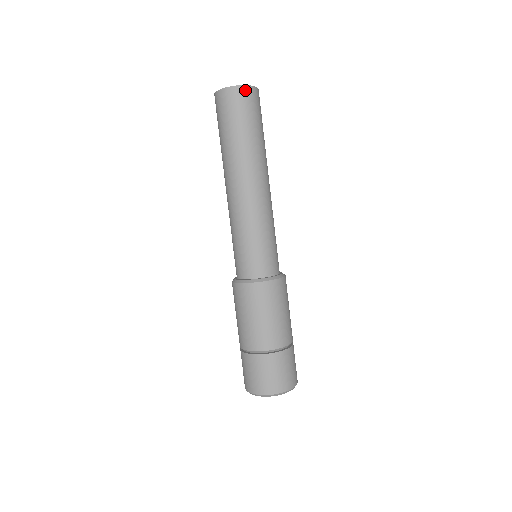
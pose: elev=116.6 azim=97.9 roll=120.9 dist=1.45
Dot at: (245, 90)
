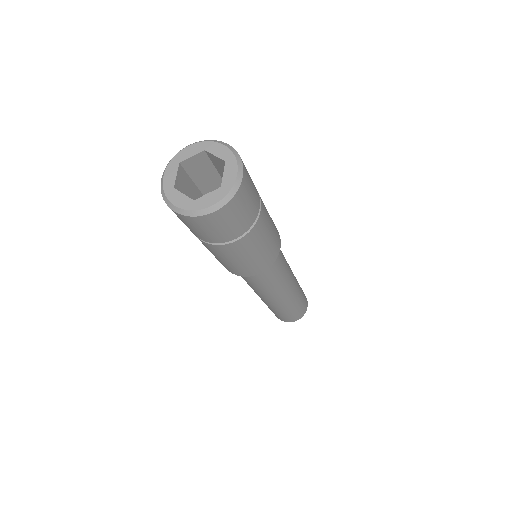
Dot at: occluded
